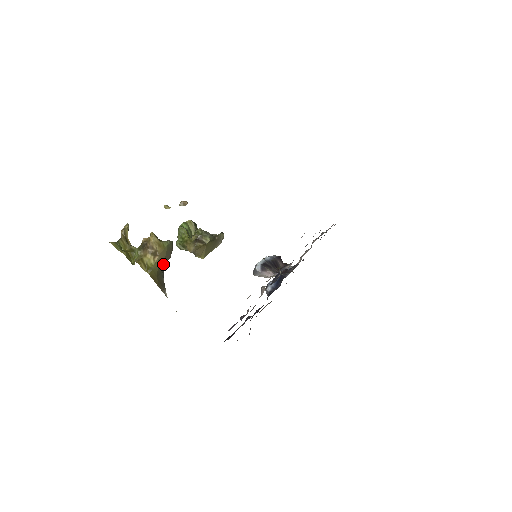
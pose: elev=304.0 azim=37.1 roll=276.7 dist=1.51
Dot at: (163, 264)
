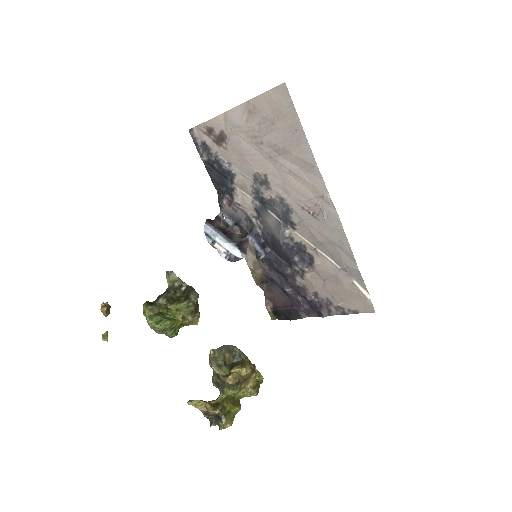
Dot at: occluded
